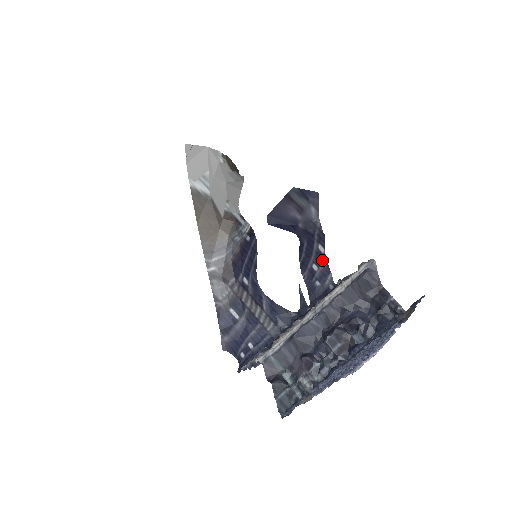
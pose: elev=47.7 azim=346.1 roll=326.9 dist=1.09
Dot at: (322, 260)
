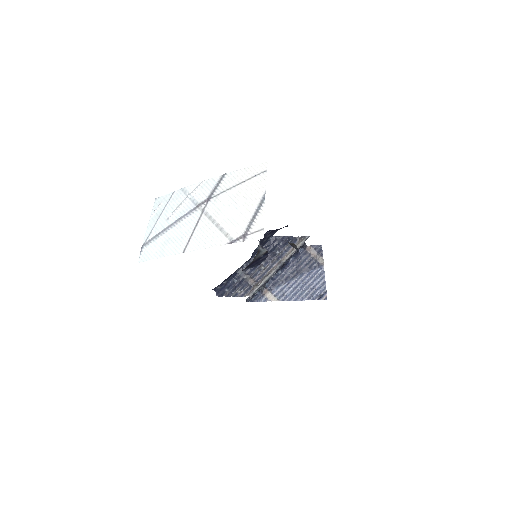
Dot at: (275, 232)
